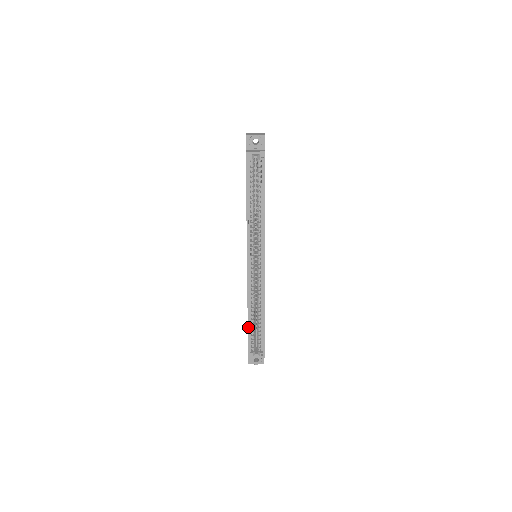
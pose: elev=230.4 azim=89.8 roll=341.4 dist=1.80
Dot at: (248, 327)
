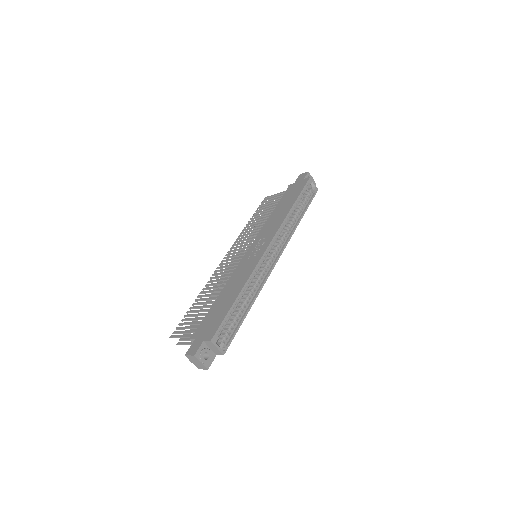
Dot at: (233, 304)
